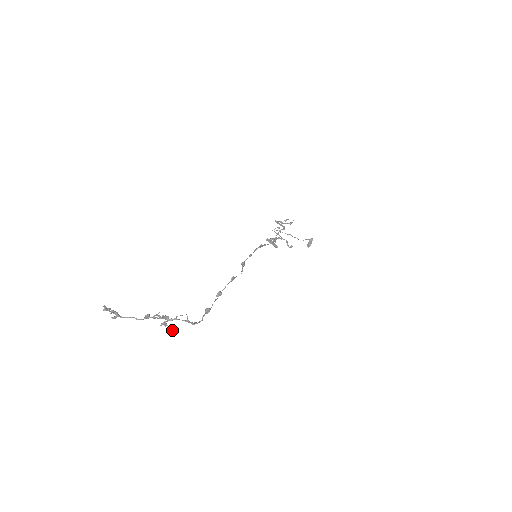
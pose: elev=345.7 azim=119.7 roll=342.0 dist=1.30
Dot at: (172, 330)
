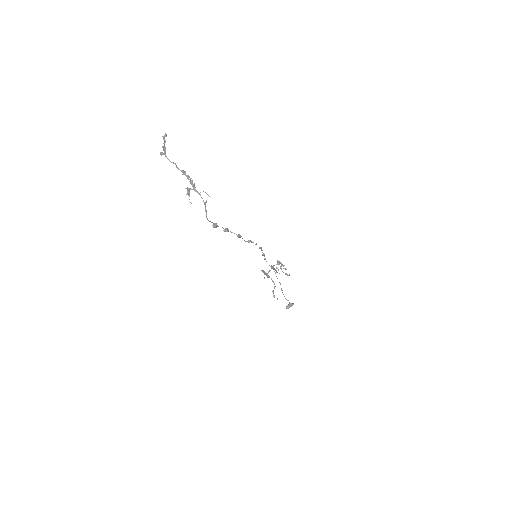
Dot at: occluded
